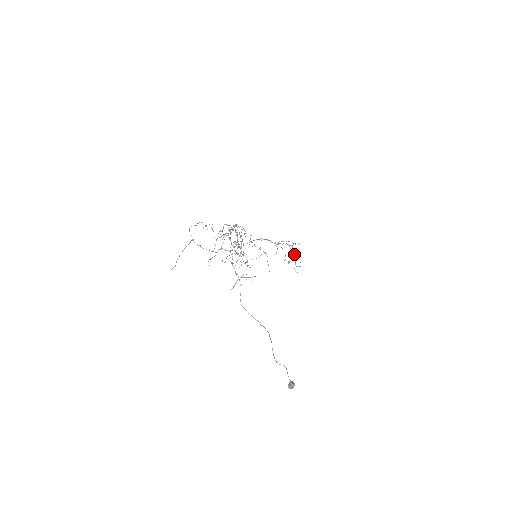
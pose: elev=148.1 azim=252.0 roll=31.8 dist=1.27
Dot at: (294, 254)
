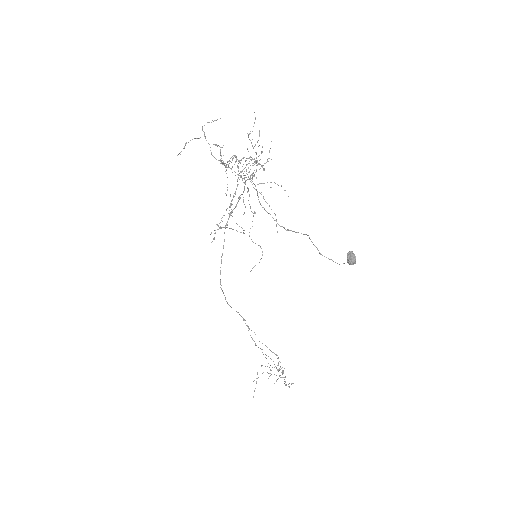
Dot at: occluded
